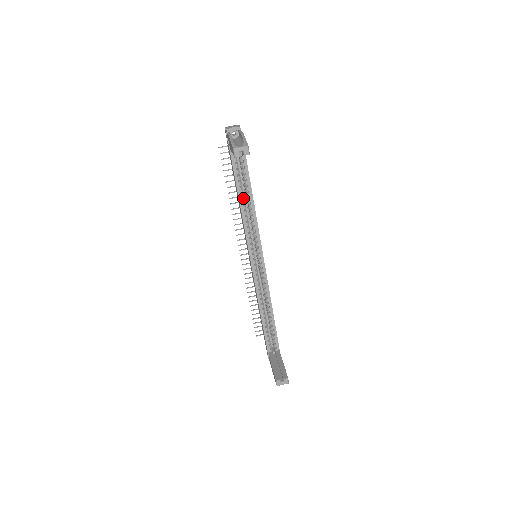
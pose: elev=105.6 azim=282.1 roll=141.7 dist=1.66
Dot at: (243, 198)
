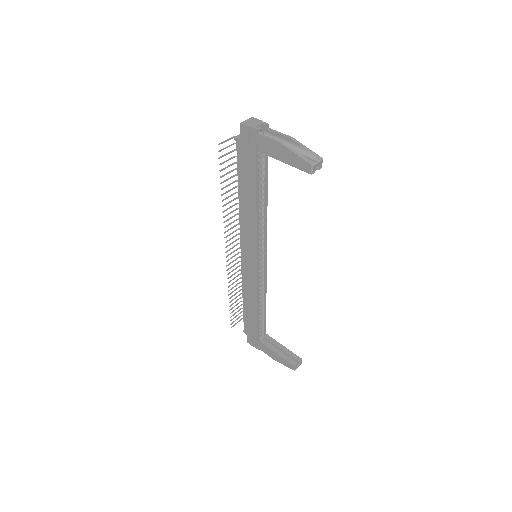
Dot at: occluded
